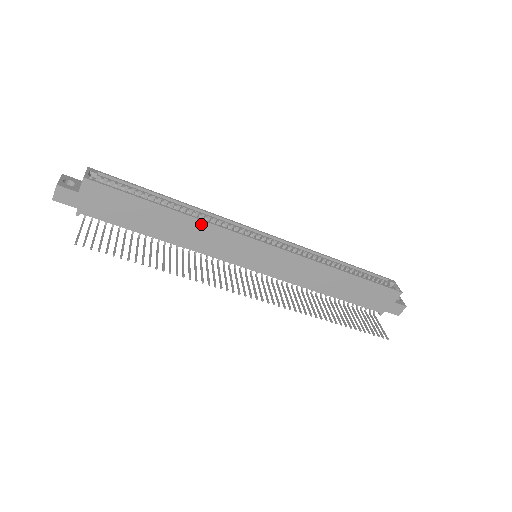
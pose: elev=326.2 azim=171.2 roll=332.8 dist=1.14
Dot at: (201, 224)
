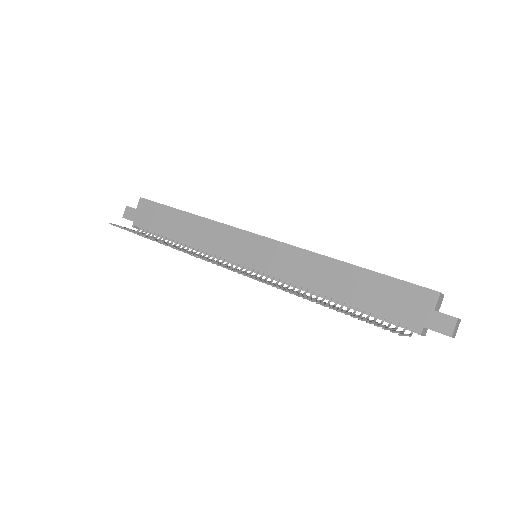
Dot at: (207, 222)
